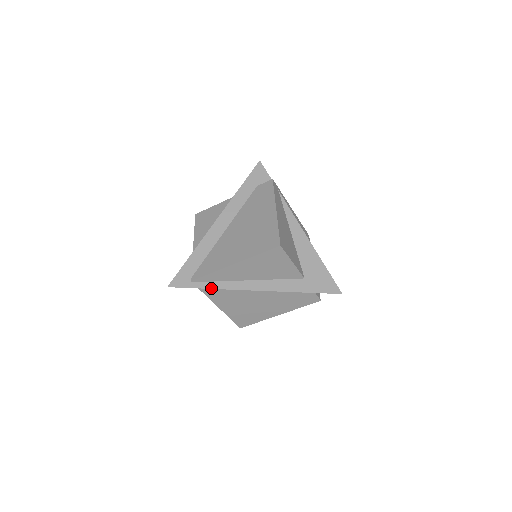
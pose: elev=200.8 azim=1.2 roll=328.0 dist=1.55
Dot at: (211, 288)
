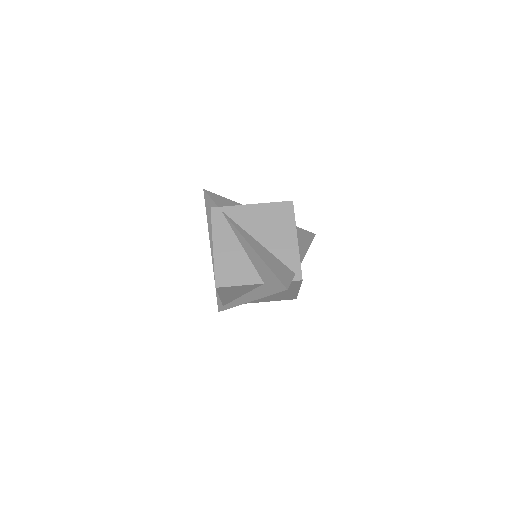
Dot at: (232, 307)
